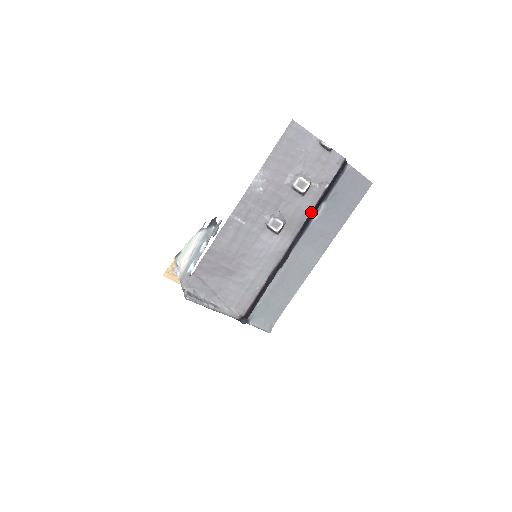
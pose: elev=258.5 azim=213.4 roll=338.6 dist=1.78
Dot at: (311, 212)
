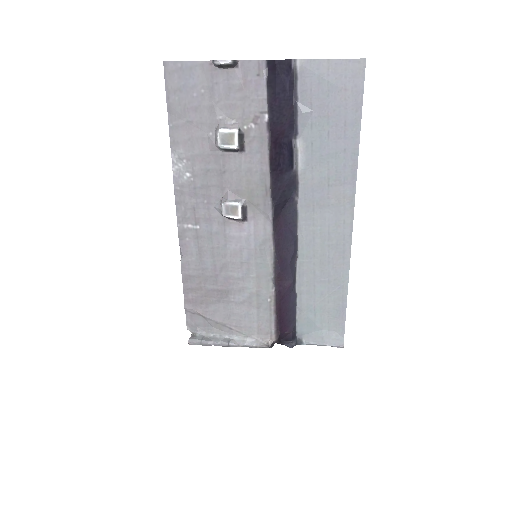
Dot at: (271, 167)
